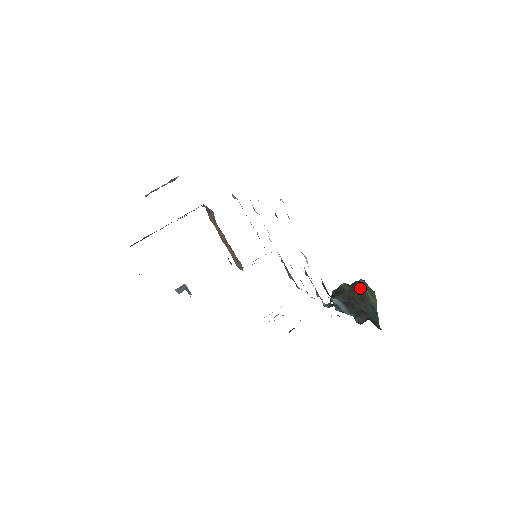
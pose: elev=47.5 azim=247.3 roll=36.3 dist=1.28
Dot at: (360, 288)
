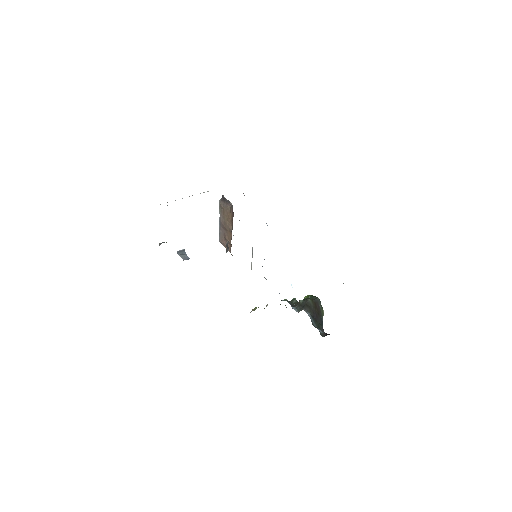
Dot at: (318, 305)
